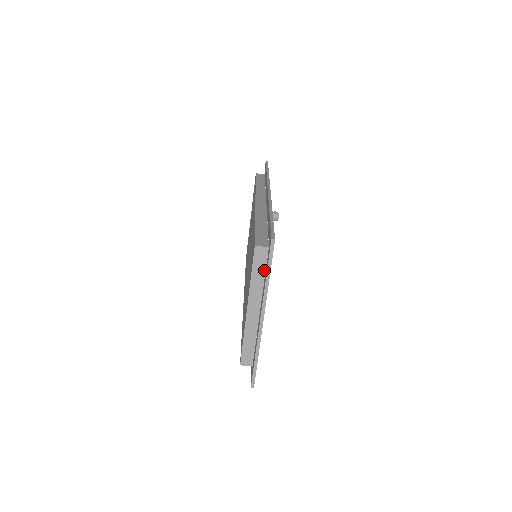
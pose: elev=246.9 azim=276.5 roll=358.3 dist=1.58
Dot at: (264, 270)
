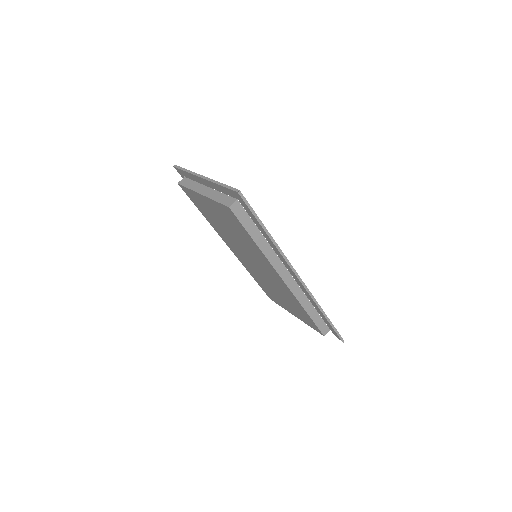
Dot at: (191, 181)
